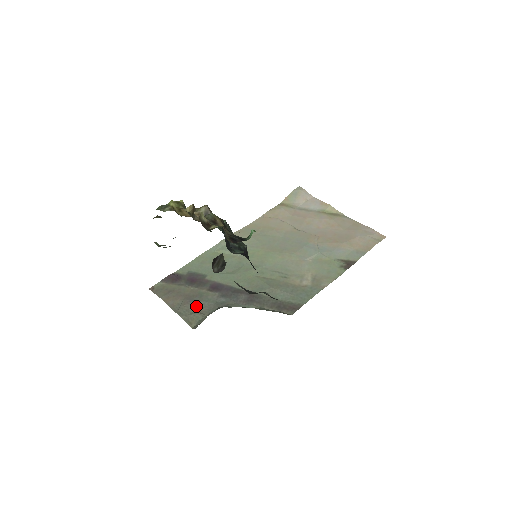
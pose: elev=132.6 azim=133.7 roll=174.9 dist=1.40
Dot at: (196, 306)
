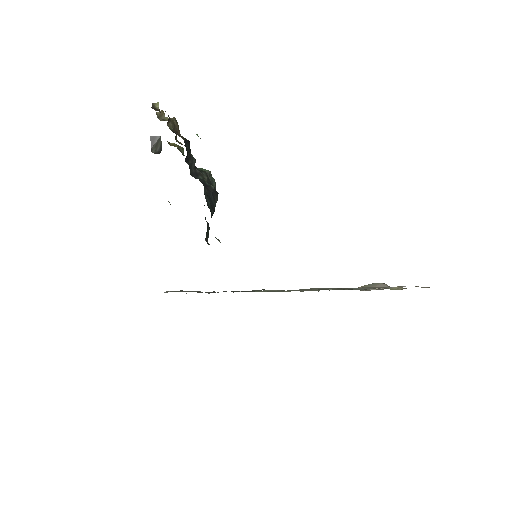
Dot at: (186, 291)
